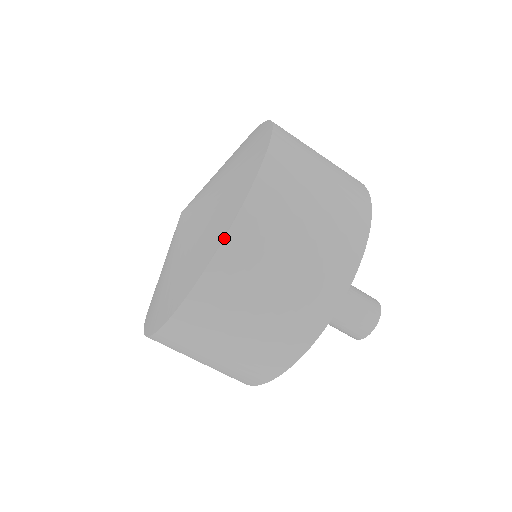
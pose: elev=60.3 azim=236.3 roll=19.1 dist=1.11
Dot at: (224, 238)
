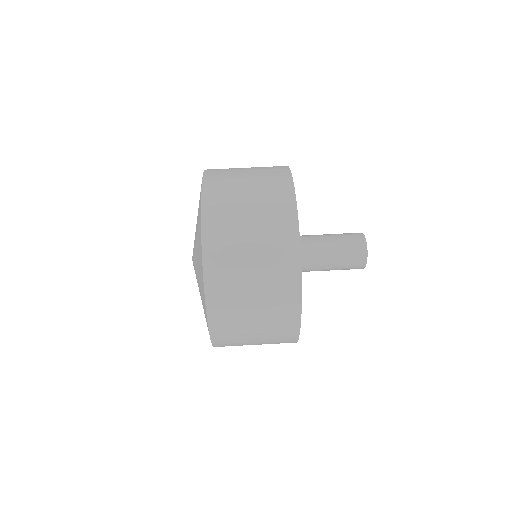
Dot at: (201, 192)
